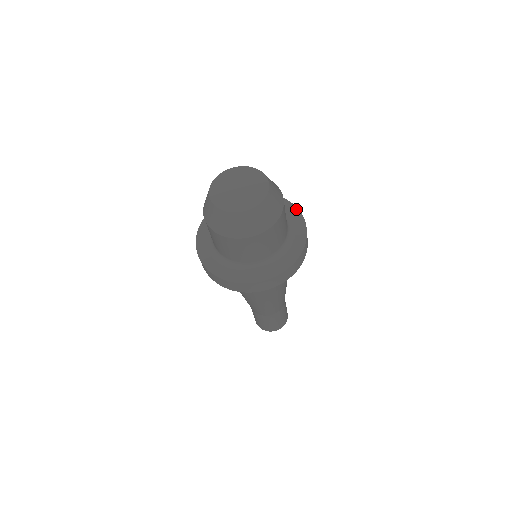
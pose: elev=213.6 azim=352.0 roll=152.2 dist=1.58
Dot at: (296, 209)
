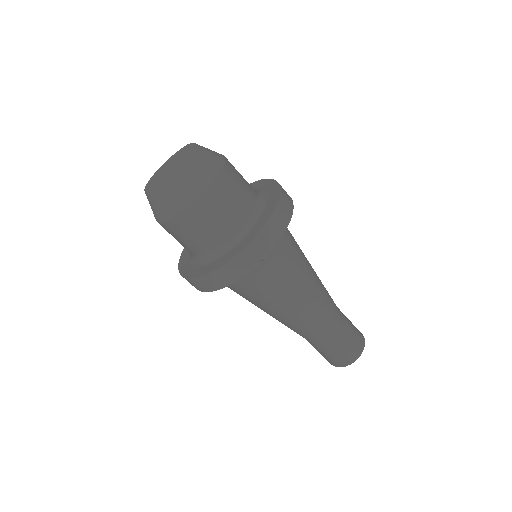
Dot at: (270, 180)
